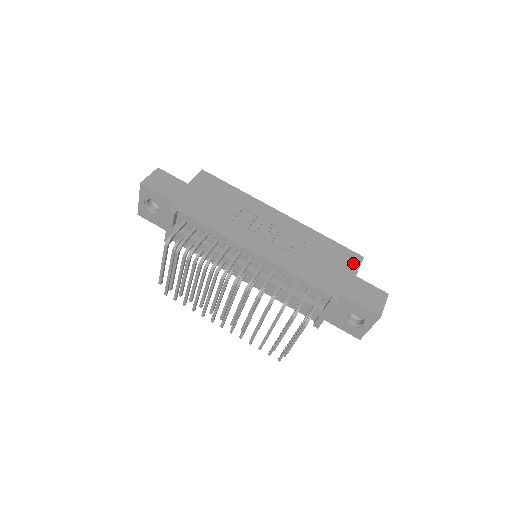
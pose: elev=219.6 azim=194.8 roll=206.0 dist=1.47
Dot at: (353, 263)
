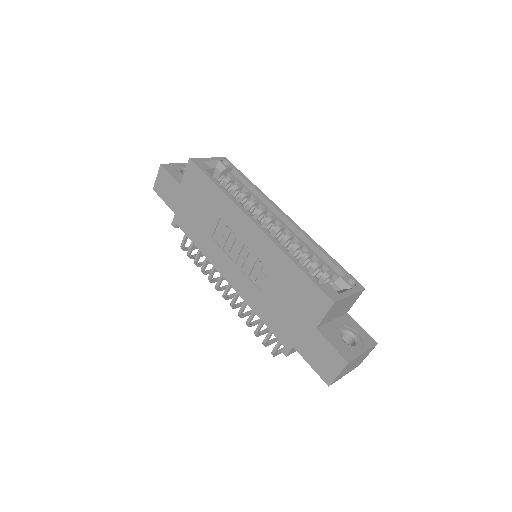
Dot at: (317, 310)
